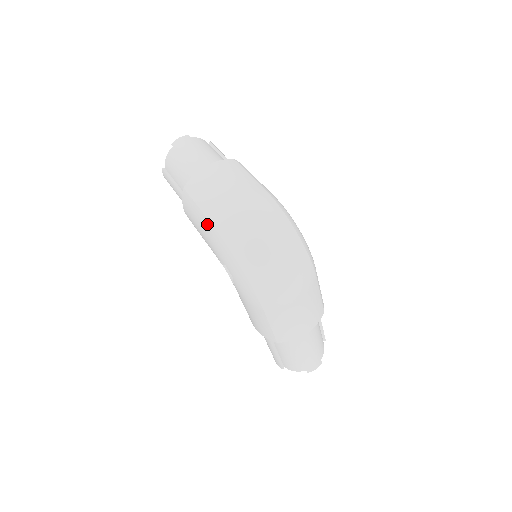
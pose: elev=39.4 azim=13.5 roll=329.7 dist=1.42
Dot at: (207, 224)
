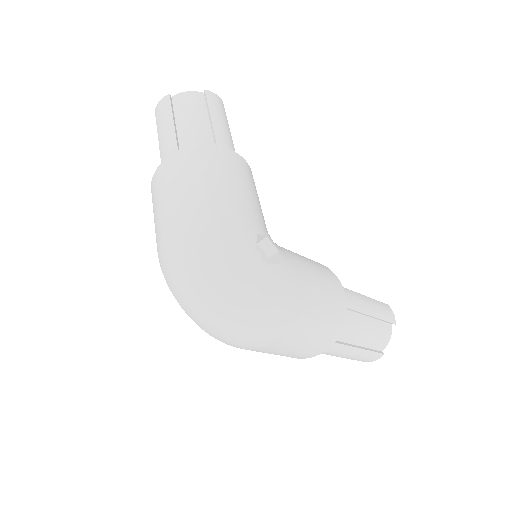
Dot at: occluded
